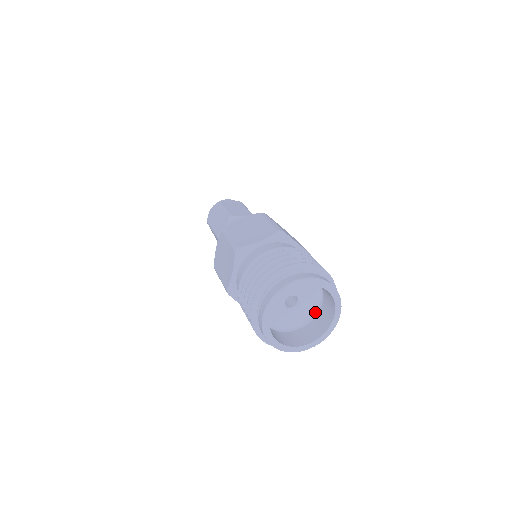
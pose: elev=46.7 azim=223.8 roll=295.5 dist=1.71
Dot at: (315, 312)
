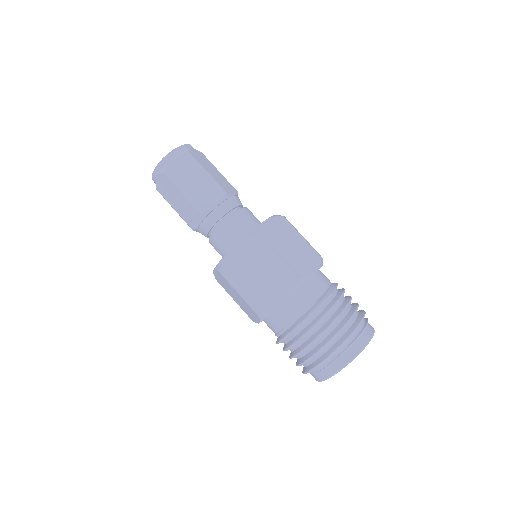
Dot at: occluded
